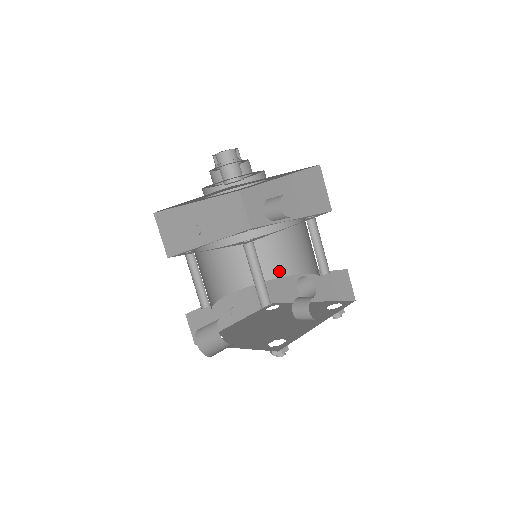
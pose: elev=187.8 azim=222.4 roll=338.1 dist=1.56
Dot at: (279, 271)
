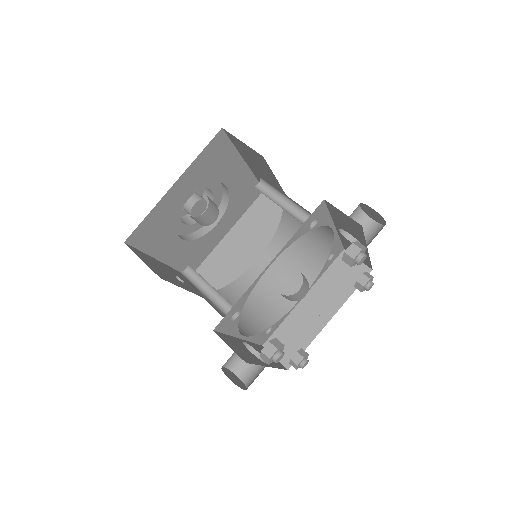
Dot at: (326, 240)
